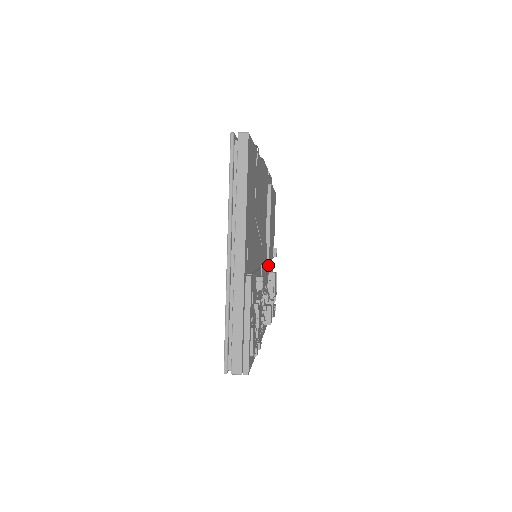
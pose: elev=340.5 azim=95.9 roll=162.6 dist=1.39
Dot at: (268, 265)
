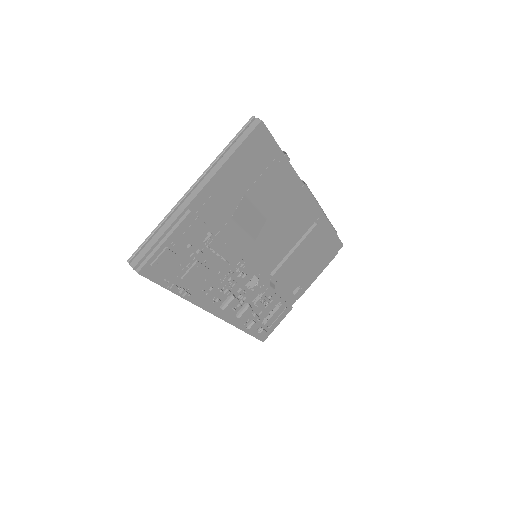
Dot at: (274, 285)
